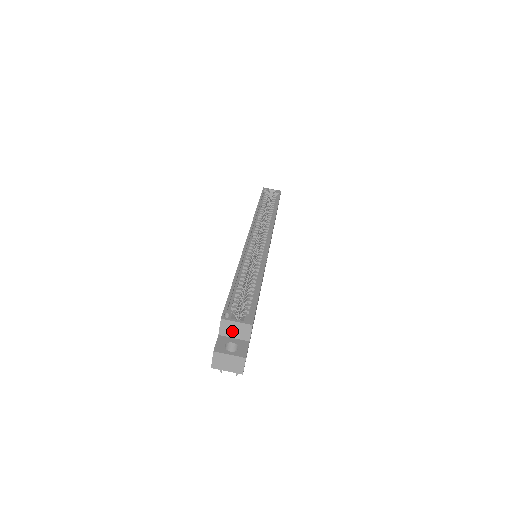
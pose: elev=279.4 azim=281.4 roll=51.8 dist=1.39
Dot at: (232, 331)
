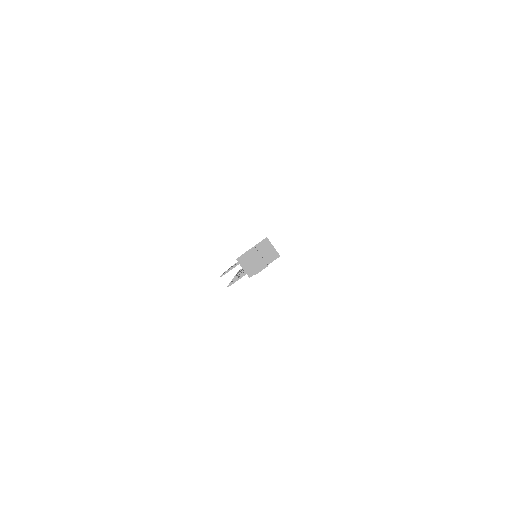
Dot at: (265, 250)
